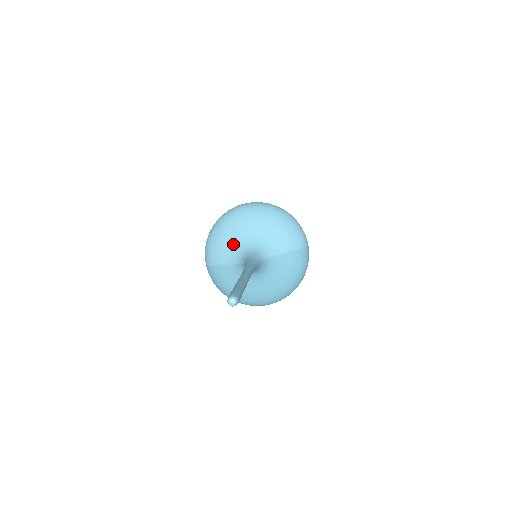
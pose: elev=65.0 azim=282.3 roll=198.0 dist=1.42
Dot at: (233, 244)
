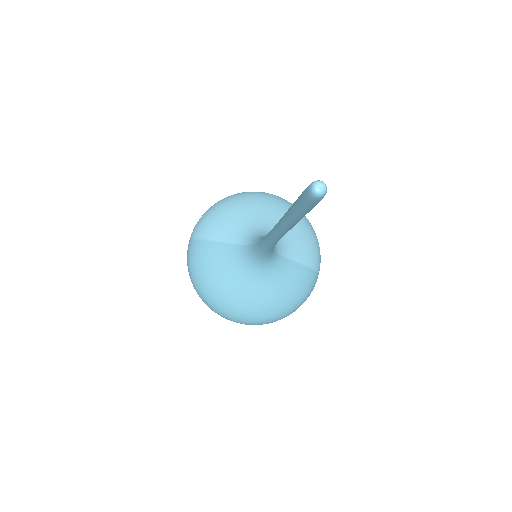
Dot at: (244, 222)
